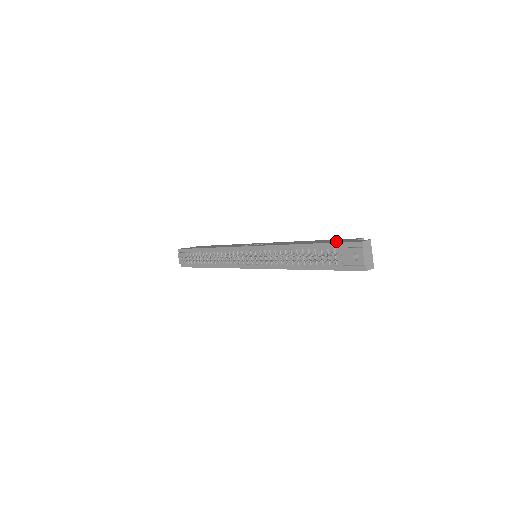
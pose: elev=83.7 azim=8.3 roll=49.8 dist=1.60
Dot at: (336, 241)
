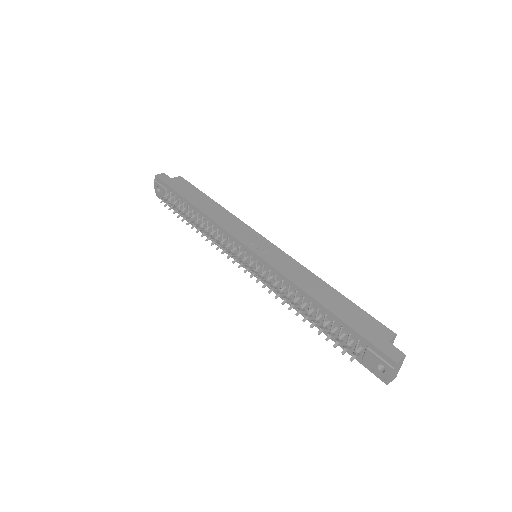
Dot at: (363, 328)
